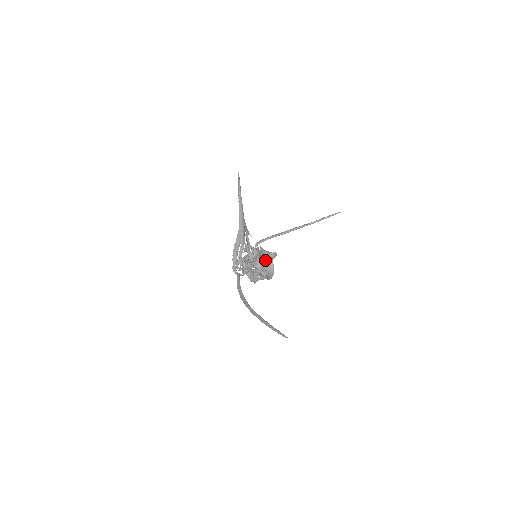
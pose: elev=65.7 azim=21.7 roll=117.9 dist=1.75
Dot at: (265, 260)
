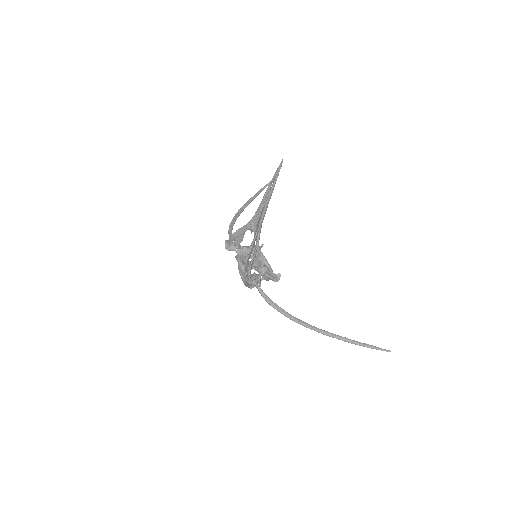
Dot at: occluded
